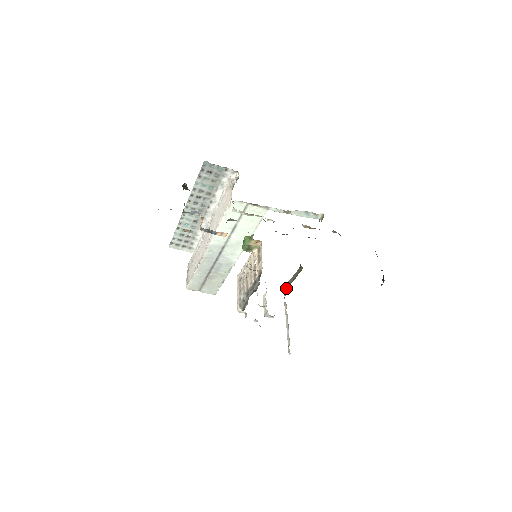
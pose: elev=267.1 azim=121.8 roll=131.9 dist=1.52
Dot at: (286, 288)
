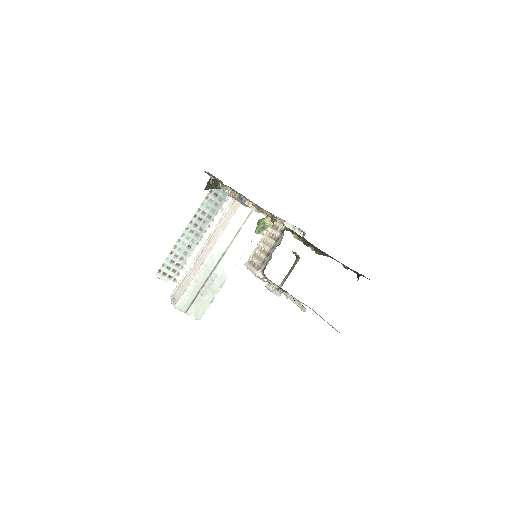
Dot at: (282, 285)
